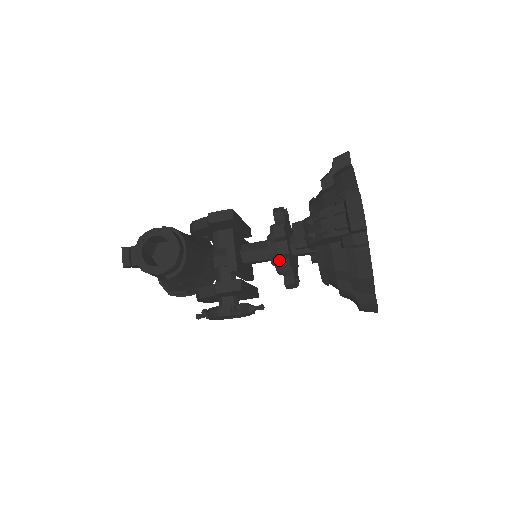
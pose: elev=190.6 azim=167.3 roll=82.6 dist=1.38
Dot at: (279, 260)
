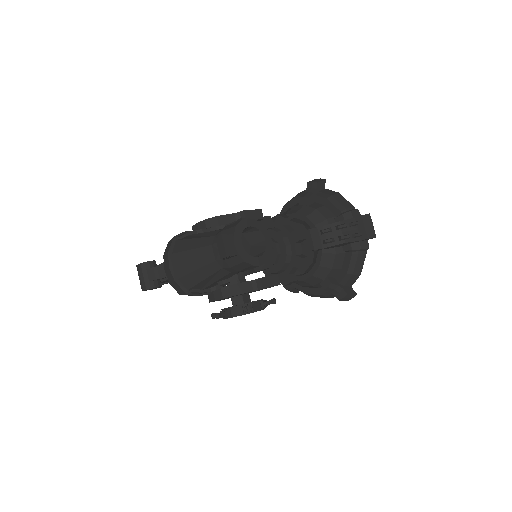
Dot at: (303, 259)
